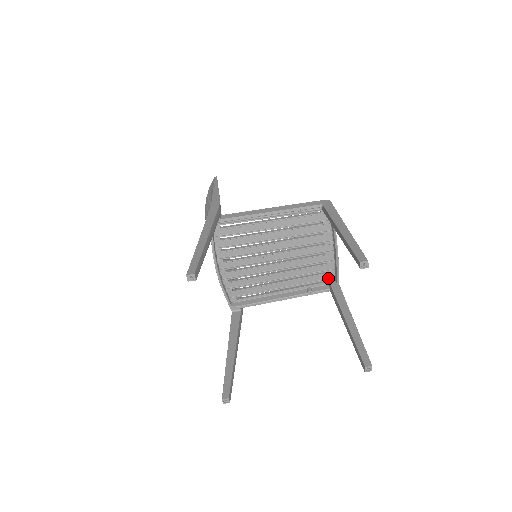
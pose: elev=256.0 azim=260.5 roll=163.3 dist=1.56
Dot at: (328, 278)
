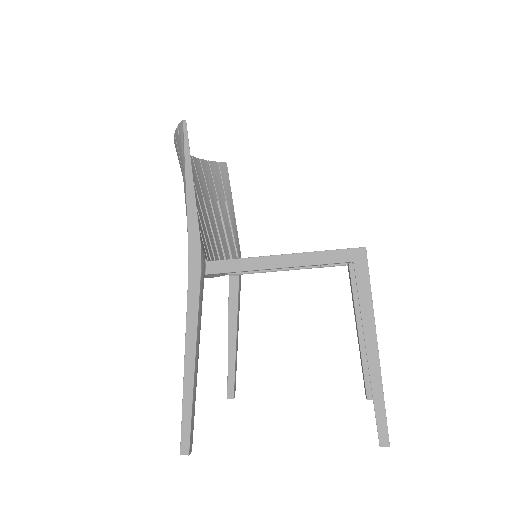
Dot at: occluded
